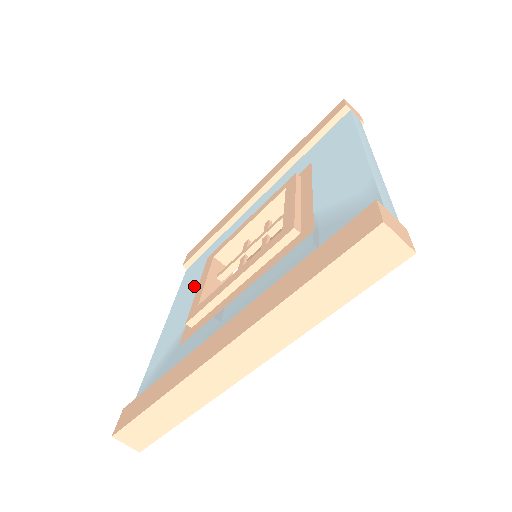
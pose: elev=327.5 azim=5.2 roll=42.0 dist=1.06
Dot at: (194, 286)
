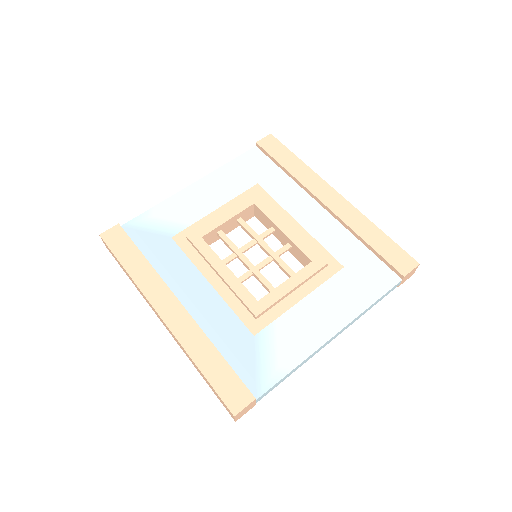
Dot at: (230, 191)
